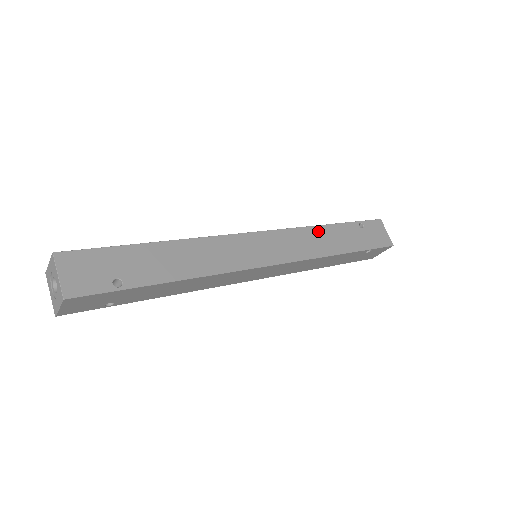
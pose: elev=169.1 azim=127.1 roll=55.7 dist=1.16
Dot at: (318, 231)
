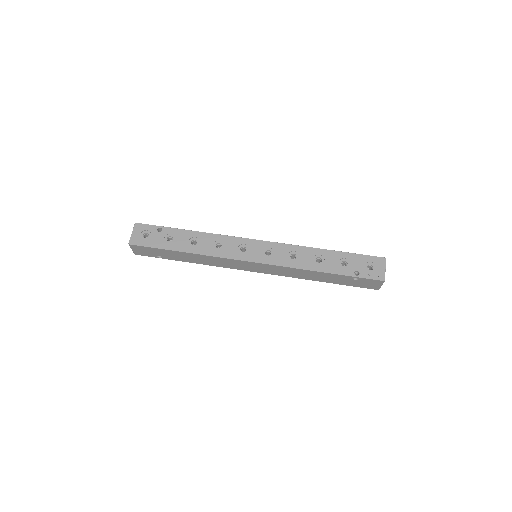
Dot at: (306, 272)
